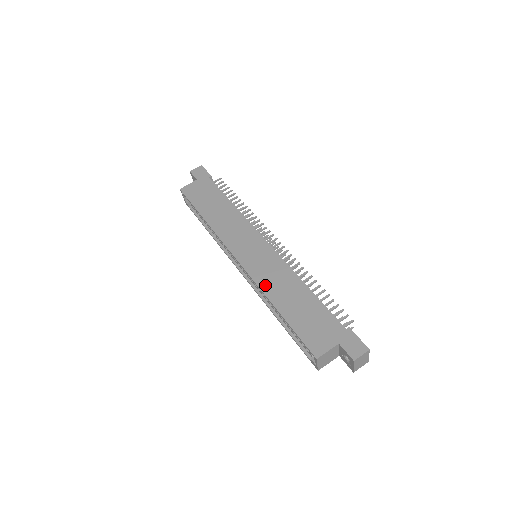
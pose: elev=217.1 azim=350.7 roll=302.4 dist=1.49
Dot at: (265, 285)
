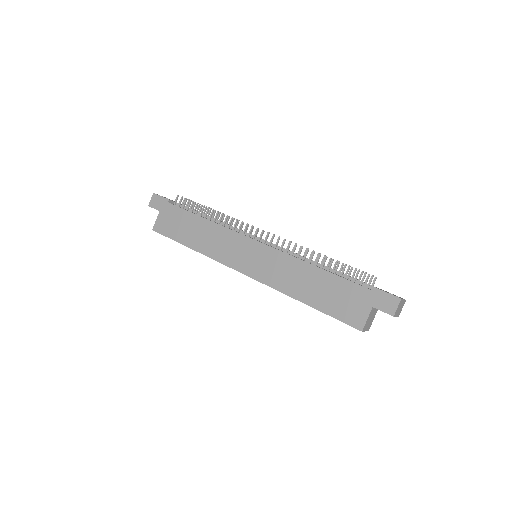
Dot at: (281, 285)
